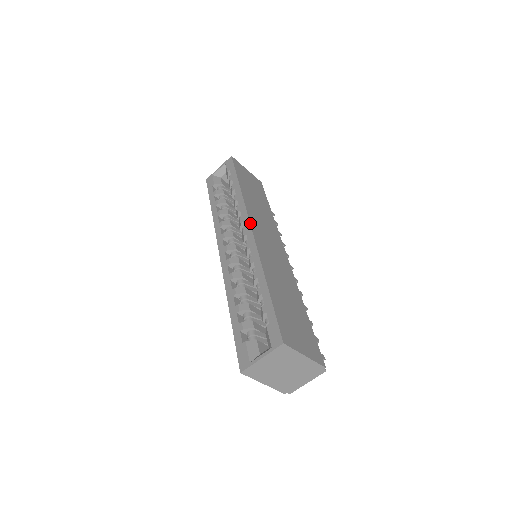
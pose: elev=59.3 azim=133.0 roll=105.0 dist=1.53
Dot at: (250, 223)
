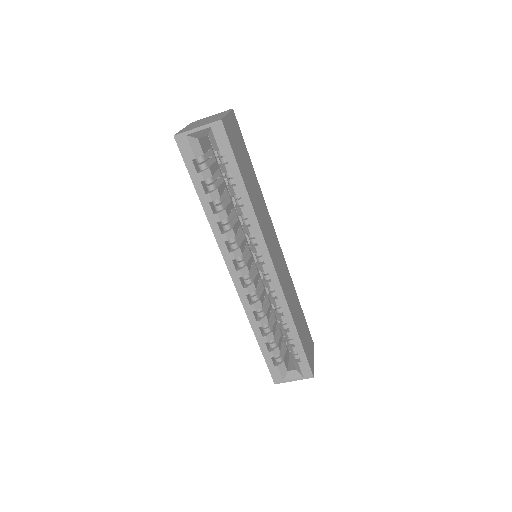
Dot at: (272, 260)
